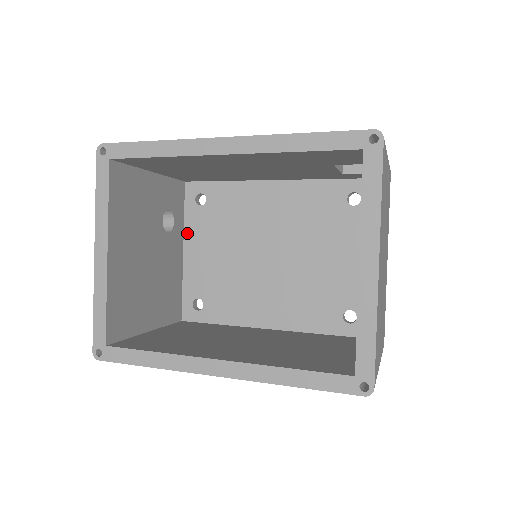
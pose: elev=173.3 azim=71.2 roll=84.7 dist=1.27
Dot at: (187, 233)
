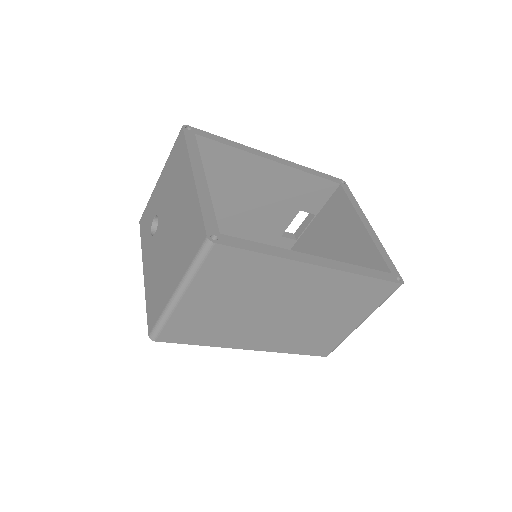
Dot at: occluded
